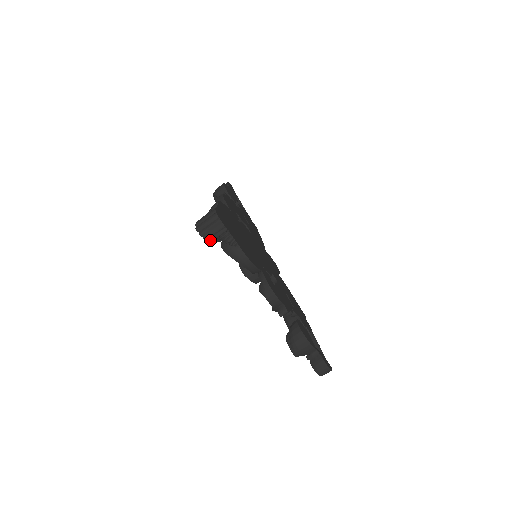
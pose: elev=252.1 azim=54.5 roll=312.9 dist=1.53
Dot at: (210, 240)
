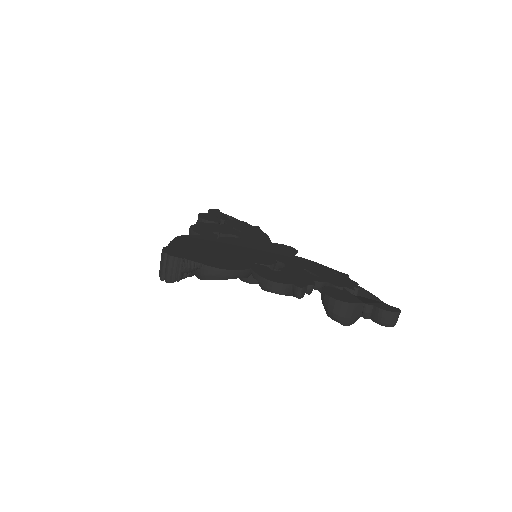
Dot at: (177, 280)
